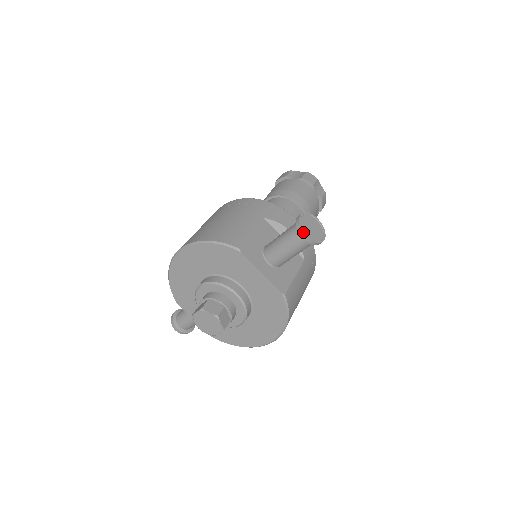
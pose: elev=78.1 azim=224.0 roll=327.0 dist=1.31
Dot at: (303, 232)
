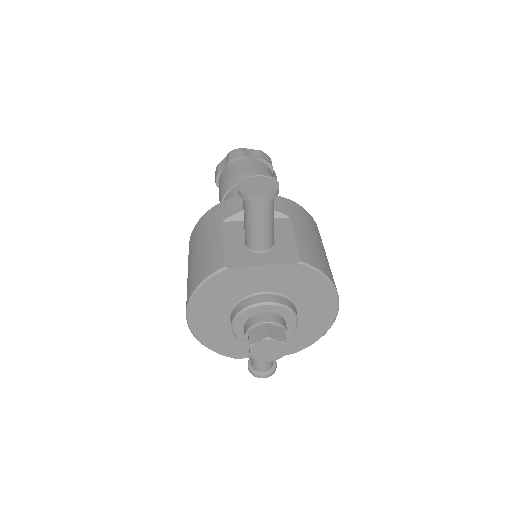
Dot at: (253, 198)
